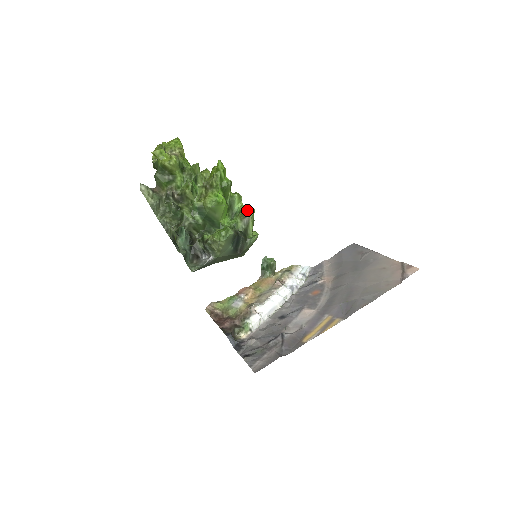
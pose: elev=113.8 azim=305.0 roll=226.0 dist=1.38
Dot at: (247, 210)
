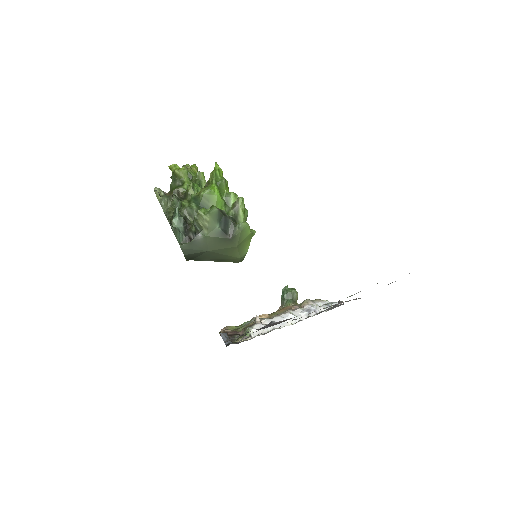
Dot at: (237, 199)
